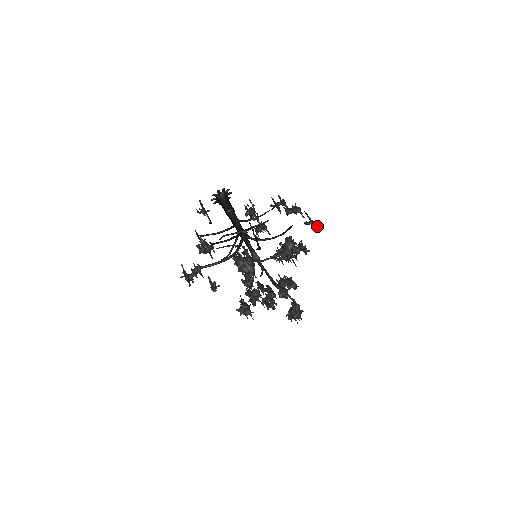
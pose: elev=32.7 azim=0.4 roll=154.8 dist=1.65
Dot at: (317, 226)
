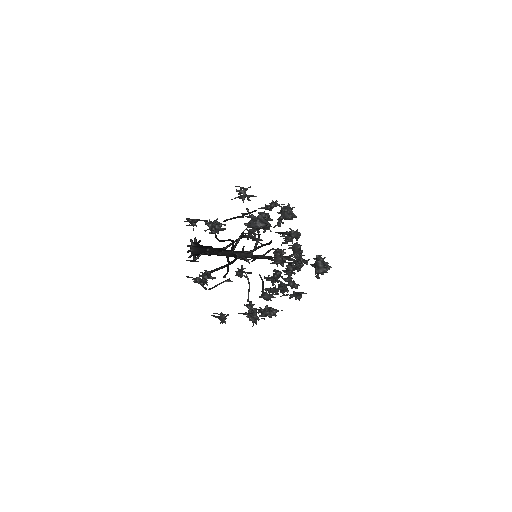
Dot at: occluded
